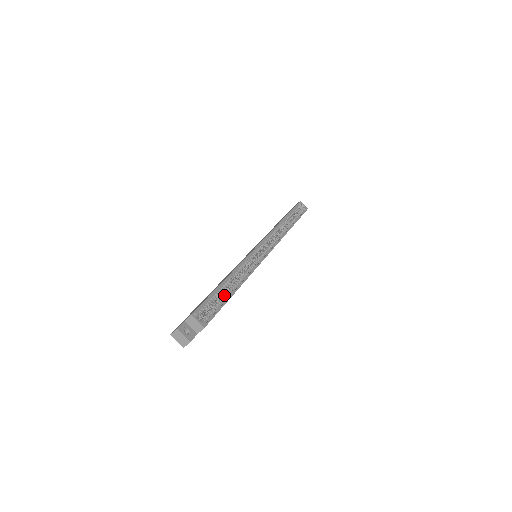
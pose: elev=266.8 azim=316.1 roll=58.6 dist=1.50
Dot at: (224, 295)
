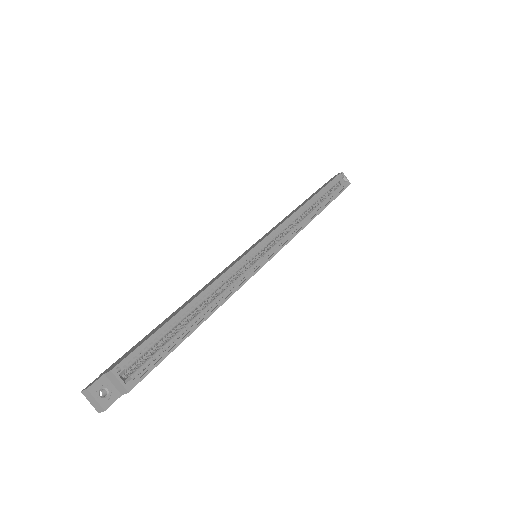
Dot at: (181, 330)
